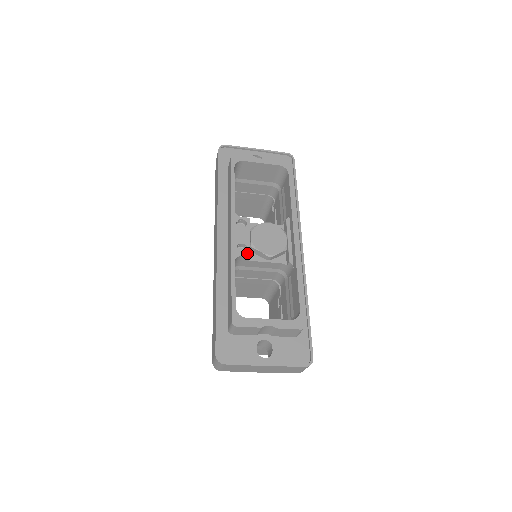
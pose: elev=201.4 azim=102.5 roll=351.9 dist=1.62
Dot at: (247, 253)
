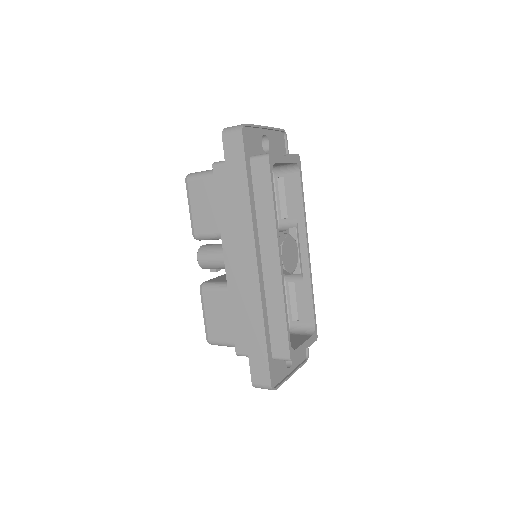
Dot at: occluded
